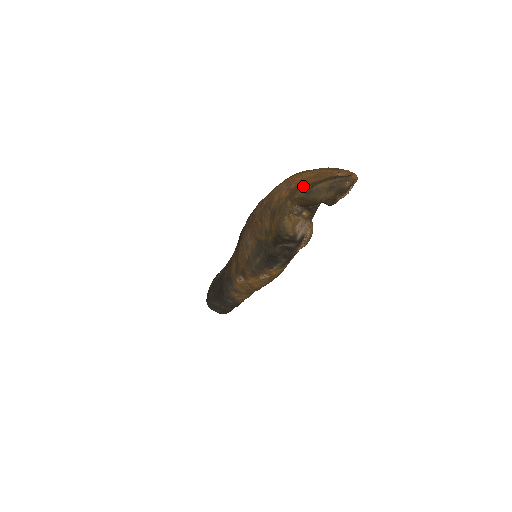
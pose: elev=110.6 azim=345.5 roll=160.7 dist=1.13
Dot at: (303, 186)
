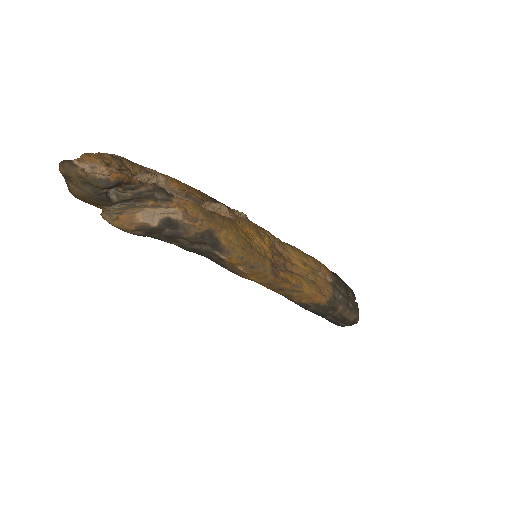
Dot at: occluded
